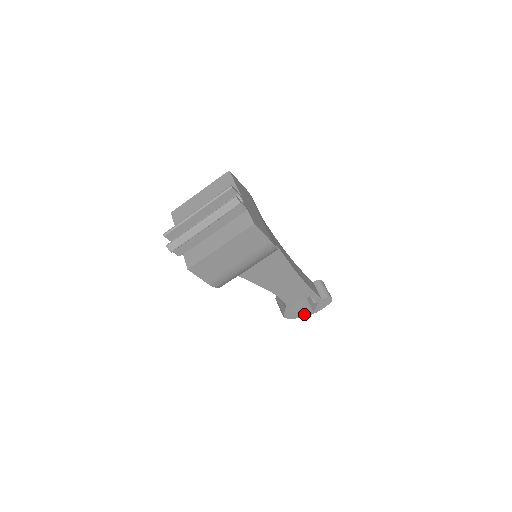
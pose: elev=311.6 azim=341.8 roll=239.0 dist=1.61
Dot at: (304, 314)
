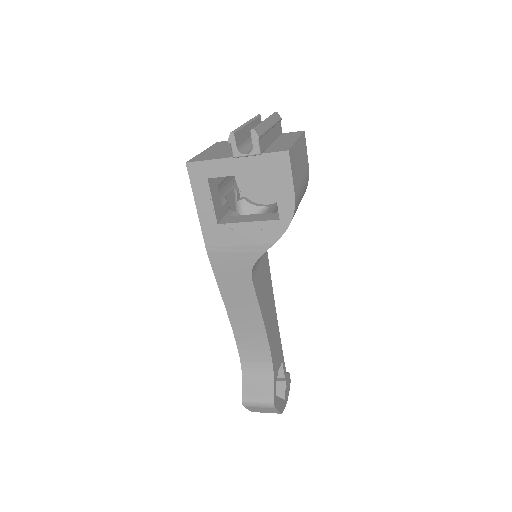
Dot at: (281, 404)
